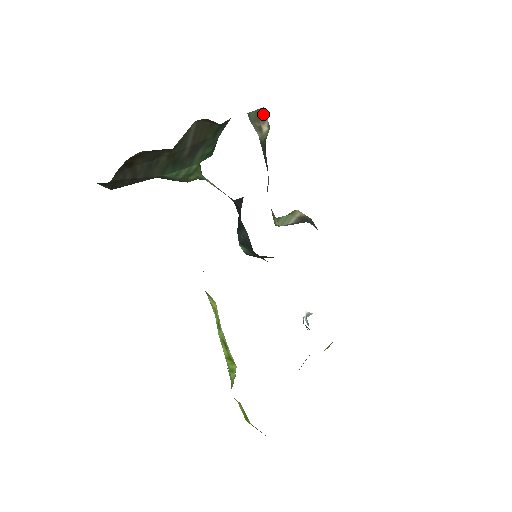
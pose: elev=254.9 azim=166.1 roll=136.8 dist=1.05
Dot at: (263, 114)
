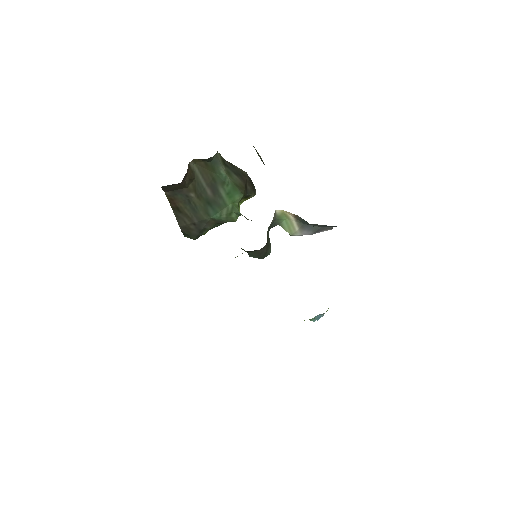
Dot at: (255, 149)
